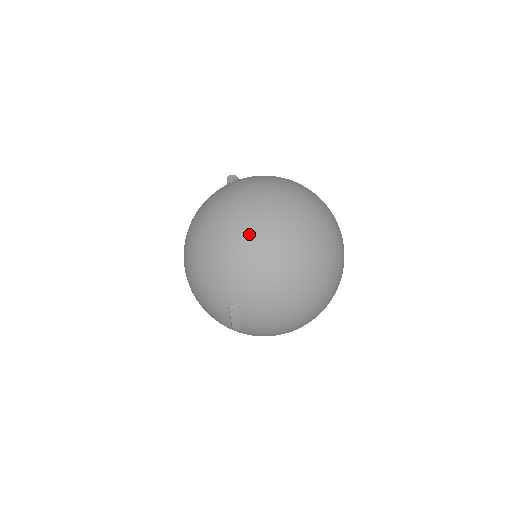
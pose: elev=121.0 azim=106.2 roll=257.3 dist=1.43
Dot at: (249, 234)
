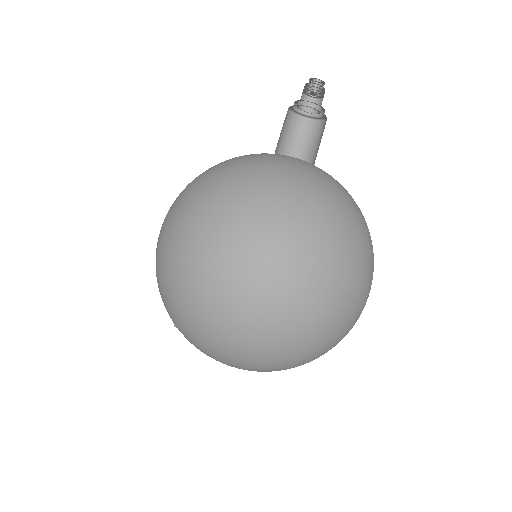
Dot at: (194, 311)
